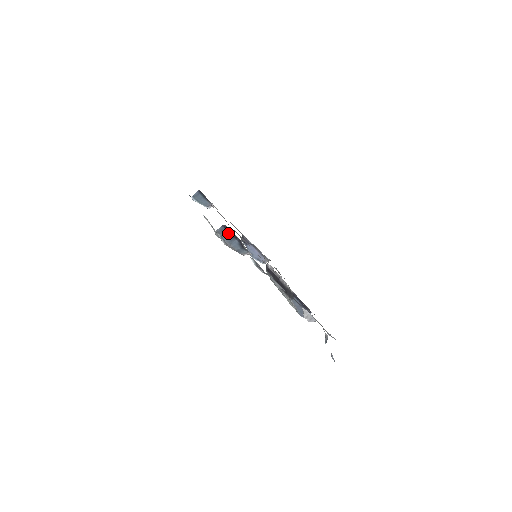
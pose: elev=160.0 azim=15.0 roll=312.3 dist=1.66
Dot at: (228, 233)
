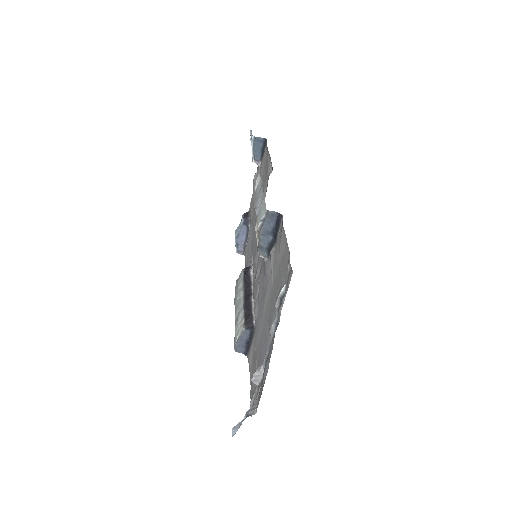
Dot at: (274, 224)
